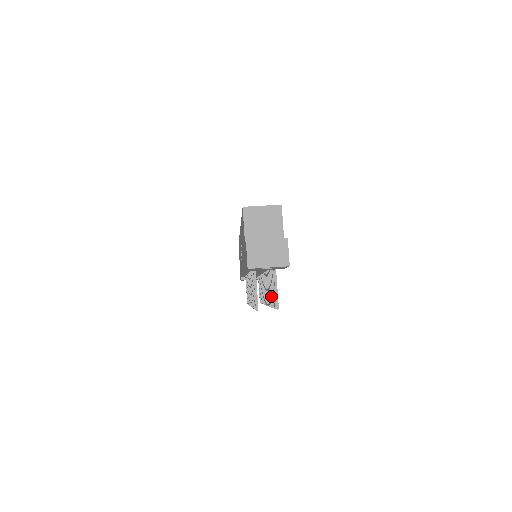
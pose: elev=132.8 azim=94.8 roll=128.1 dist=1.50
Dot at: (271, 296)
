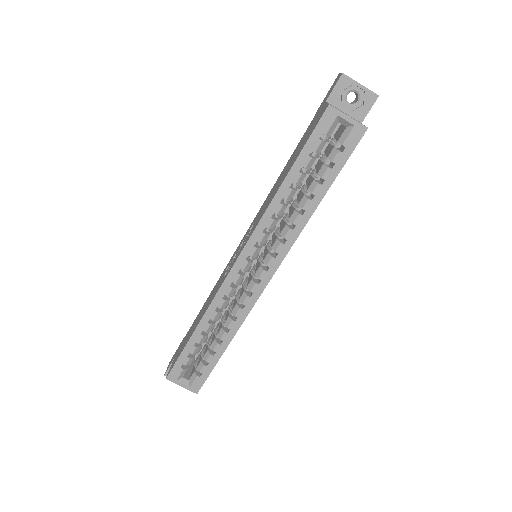
Dot at: occluded
